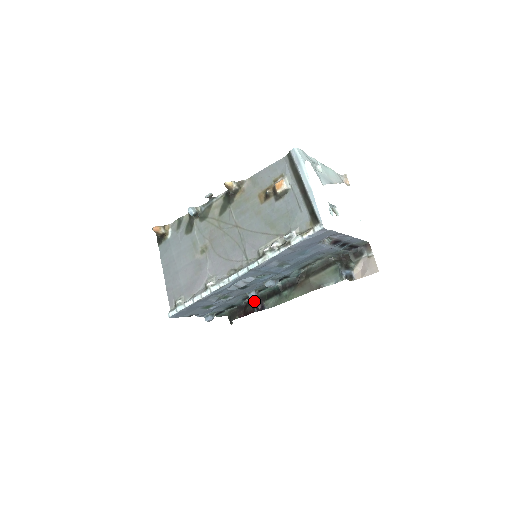
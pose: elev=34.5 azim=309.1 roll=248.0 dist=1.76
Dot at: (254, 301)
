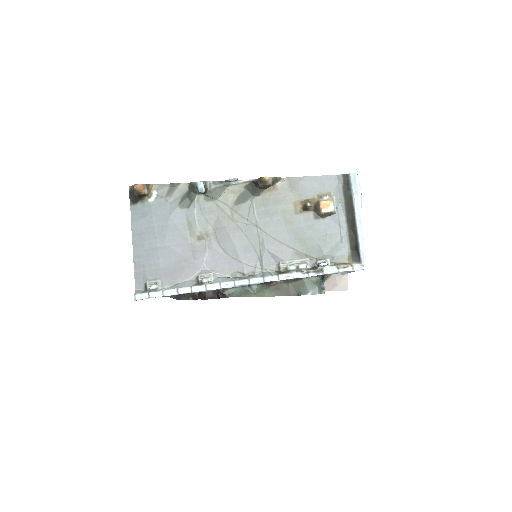
Dot at: occluded
